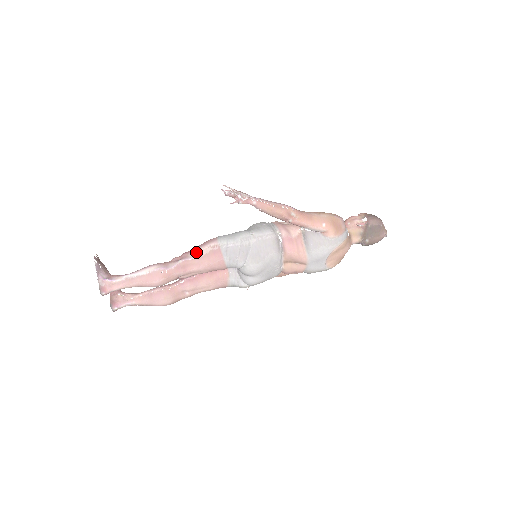
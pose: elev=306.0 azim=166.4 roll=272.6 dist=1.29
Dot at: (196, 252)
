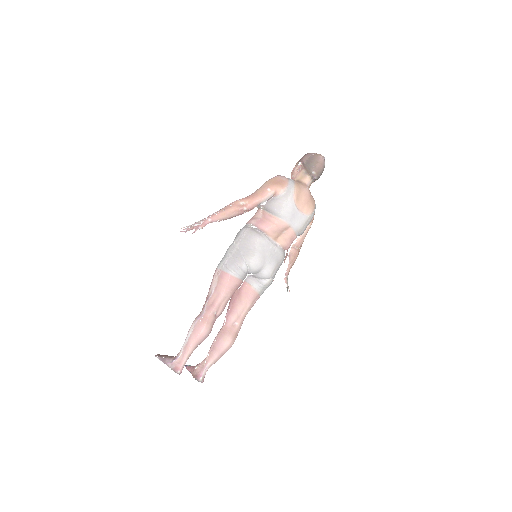
Dot at: (211, 289)
